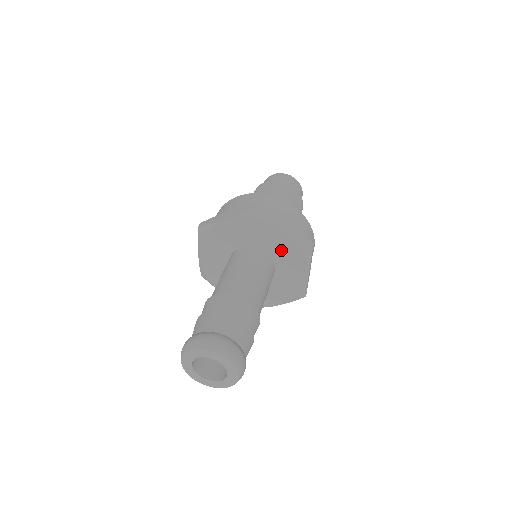
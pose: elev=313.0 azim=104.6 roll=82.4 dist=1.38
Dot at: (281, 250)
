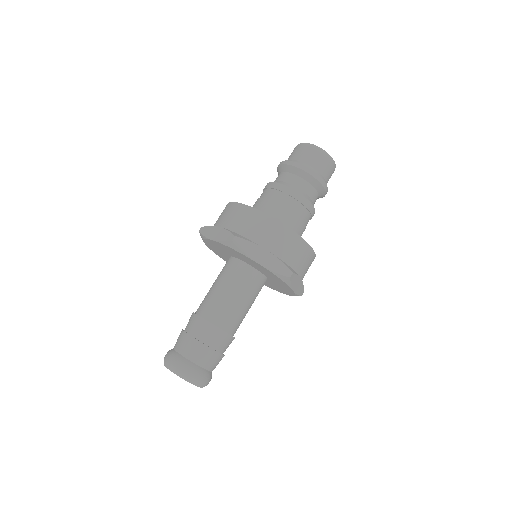
Dot at: (264, 271)
